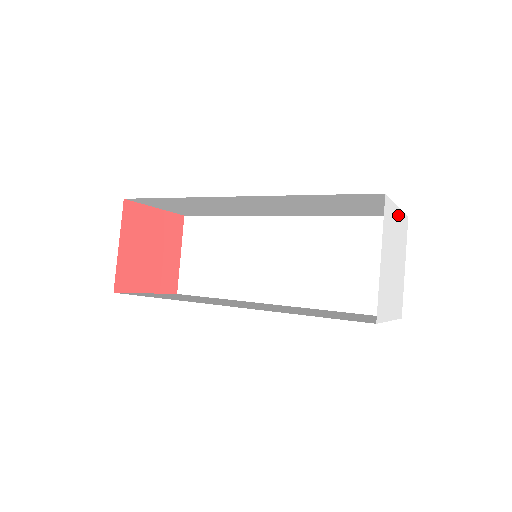
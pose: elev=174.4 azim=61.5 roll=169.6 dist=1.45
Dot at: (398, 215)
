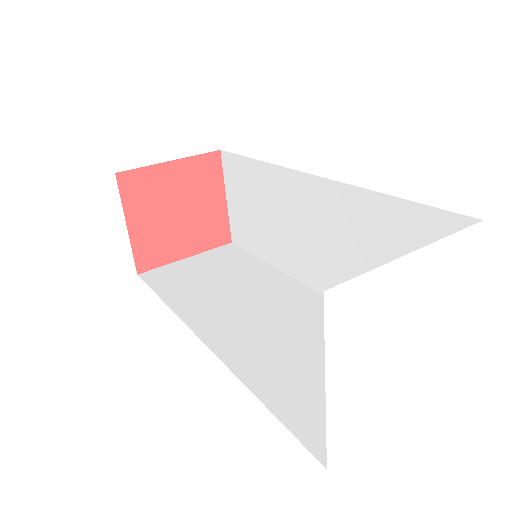
Dot at: (417, 263)
